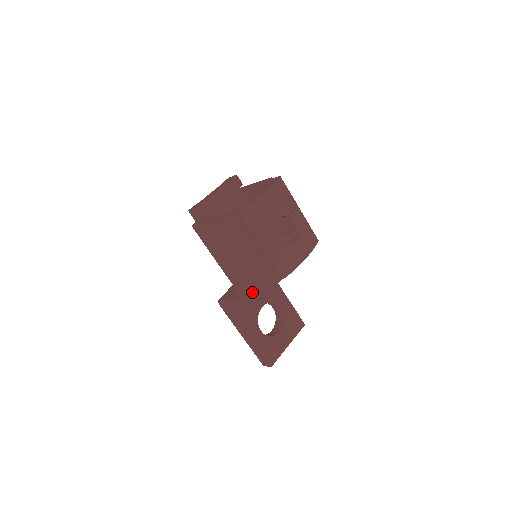
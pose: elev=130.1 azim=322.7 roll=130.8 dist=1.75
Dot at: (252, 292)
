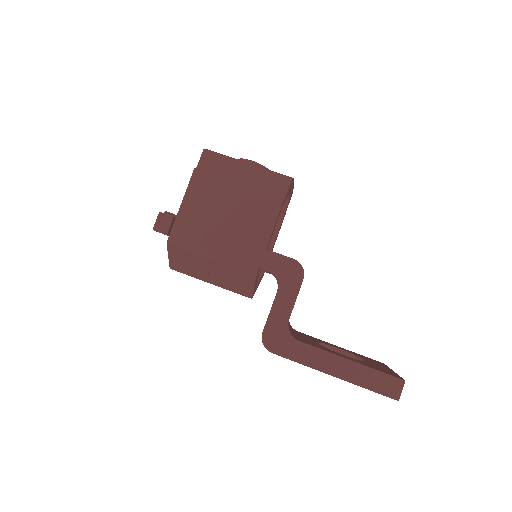
Dot at: occluded
